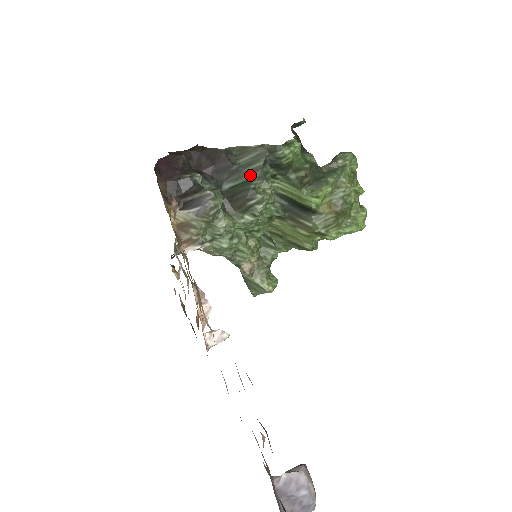
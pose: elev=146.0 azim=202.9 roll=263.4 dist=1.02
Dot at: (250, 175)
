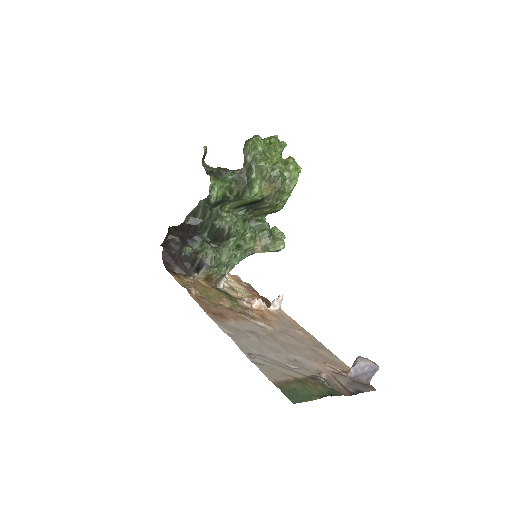
Dot at: (210, 221)
